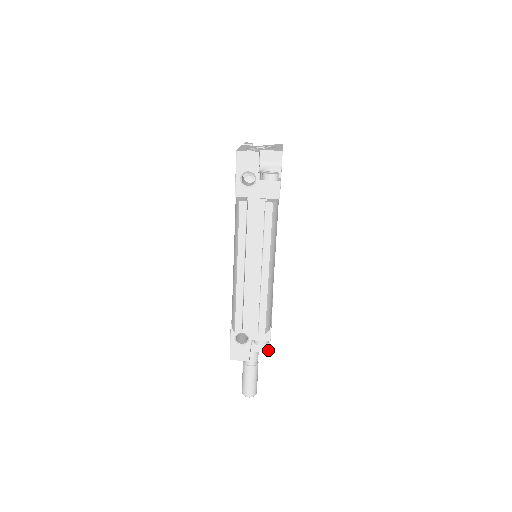
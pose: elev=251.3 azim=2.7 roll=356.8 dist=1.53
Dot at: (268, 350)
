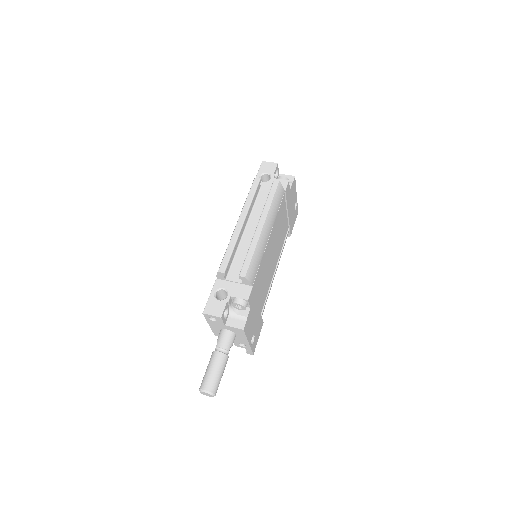
Dot at: (243, 326)
